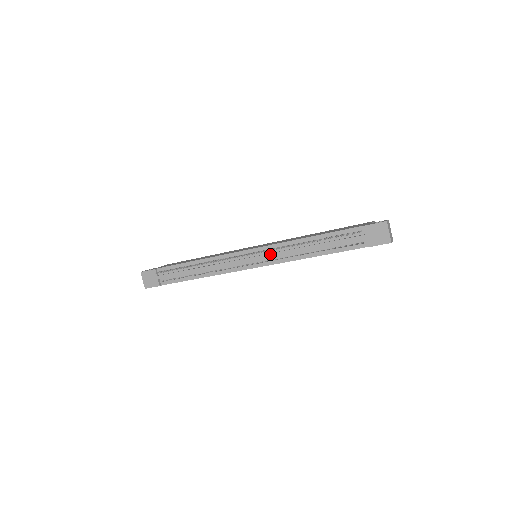
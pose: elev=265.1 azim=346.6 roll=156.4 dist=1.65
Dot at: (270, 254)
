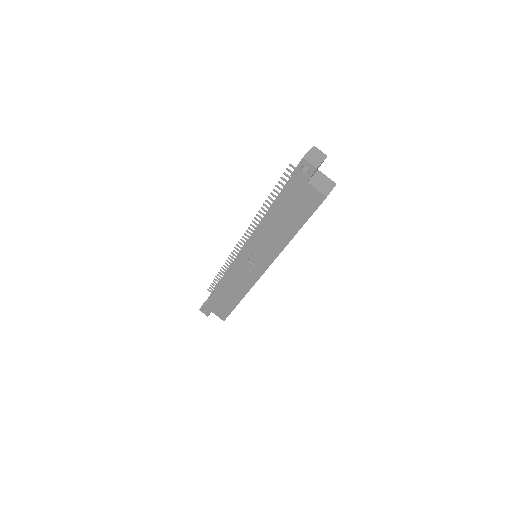
Dot at: (252, 233)
